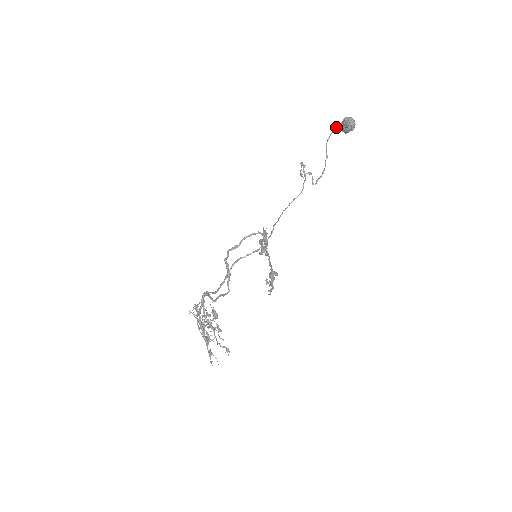
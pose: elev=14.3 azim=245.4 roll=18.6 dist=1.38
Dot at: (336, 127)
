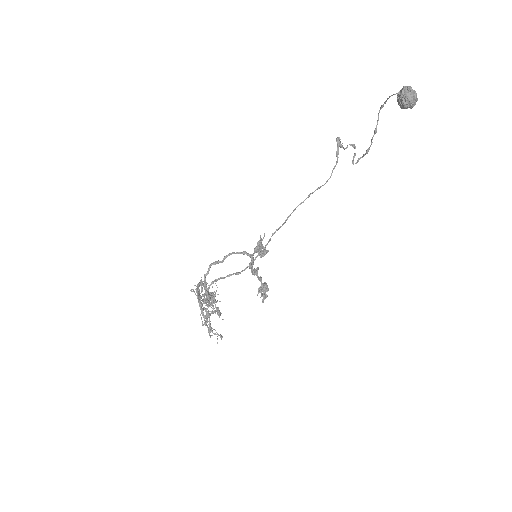
Dot at: (393, 94)
